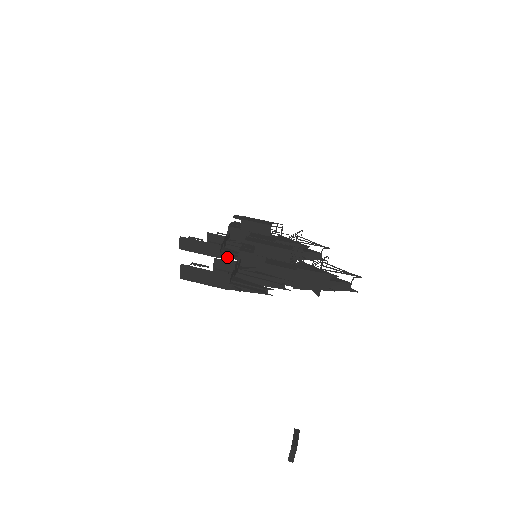
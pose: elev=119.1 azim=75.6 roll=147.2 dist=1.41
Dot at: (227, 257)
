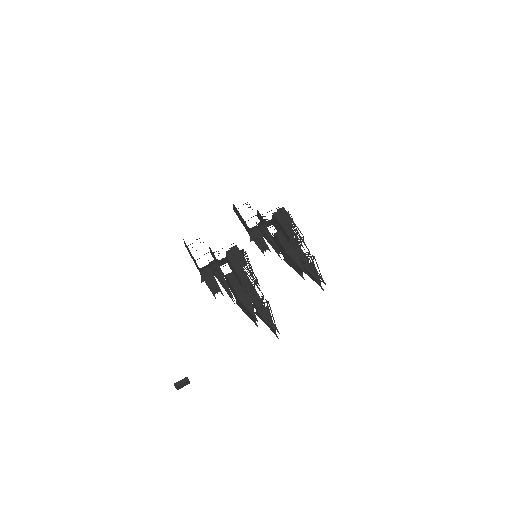
Dot at: occluded
